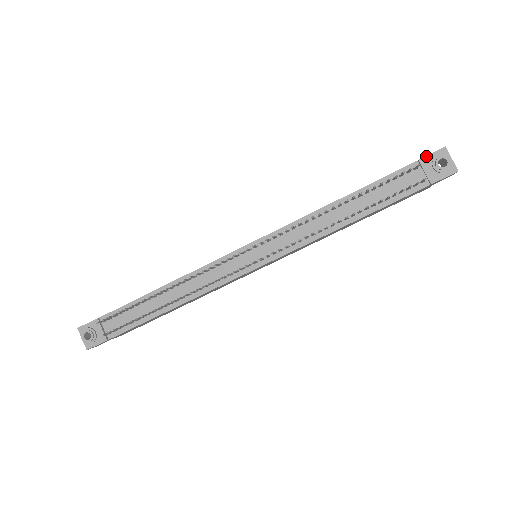
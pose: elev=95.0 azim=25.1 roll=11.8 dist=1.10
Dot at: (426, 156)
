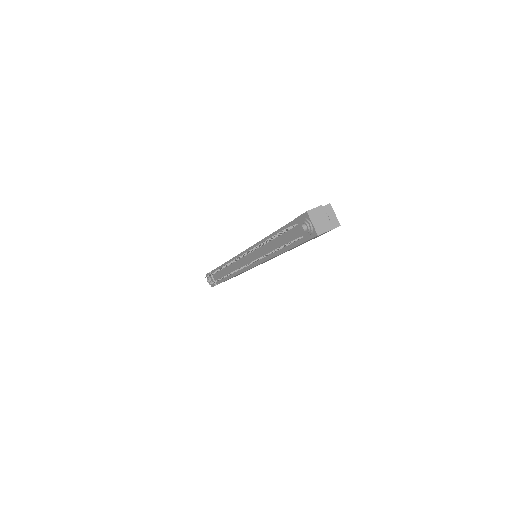
Dot at: (298, 217)
